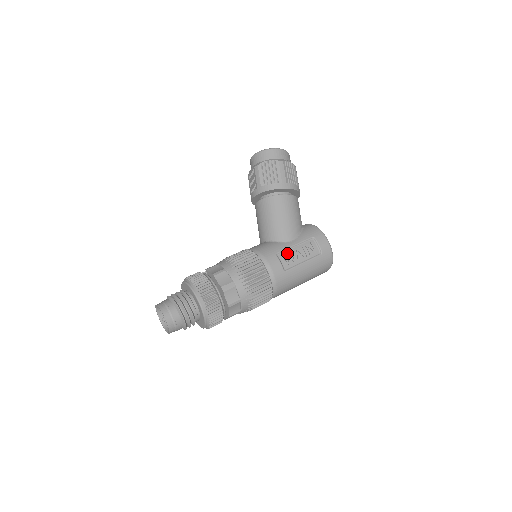
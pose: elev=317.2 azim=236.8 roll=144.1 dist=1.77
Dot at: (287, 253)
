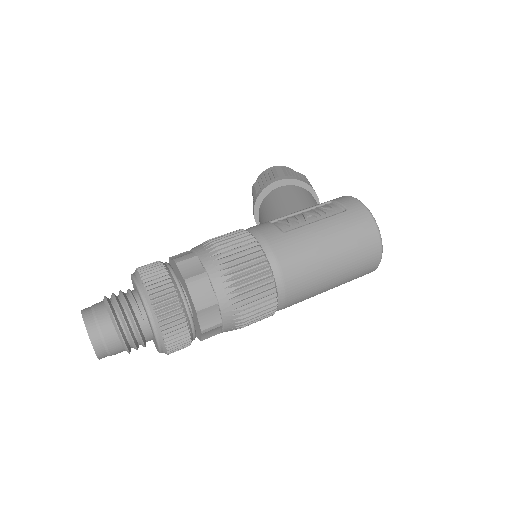
Dot at: (286, 218)
